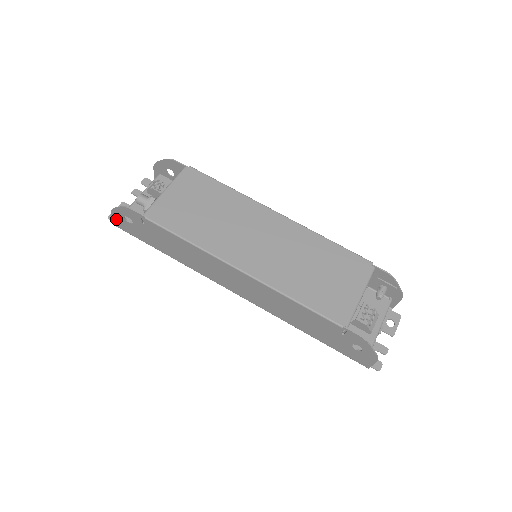
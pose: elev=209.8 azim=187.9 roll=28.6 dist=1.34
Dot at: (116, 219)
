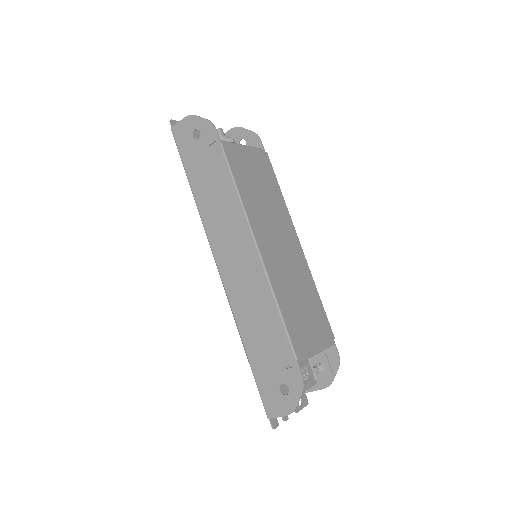
Dot at: (183, 125)
